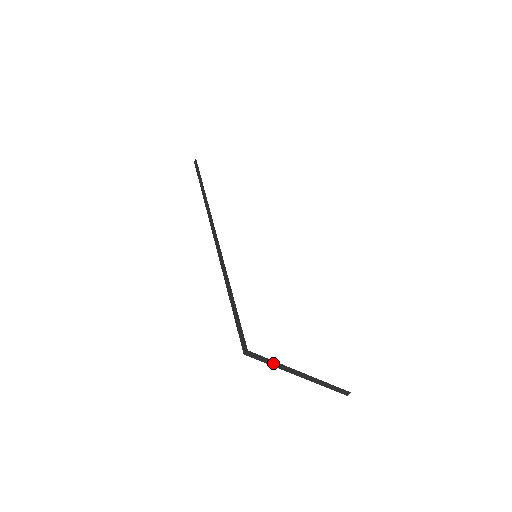
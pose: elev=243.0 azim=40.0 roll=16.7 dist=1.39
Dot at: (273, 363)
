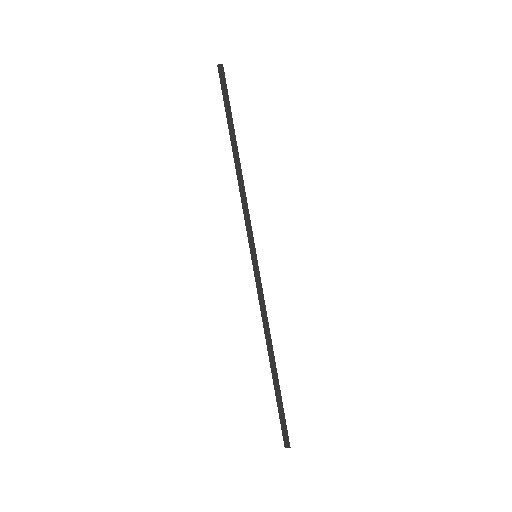
Dot at: occluded
